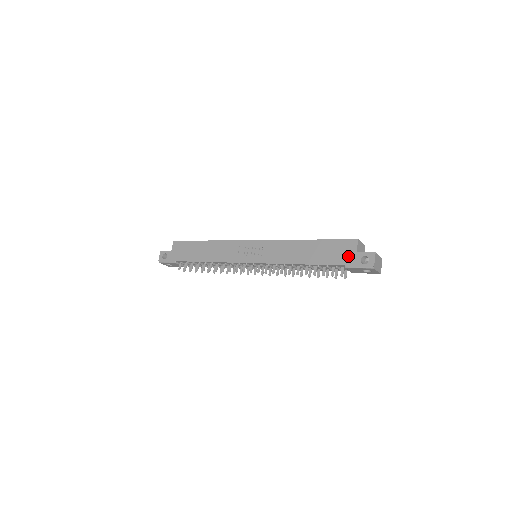
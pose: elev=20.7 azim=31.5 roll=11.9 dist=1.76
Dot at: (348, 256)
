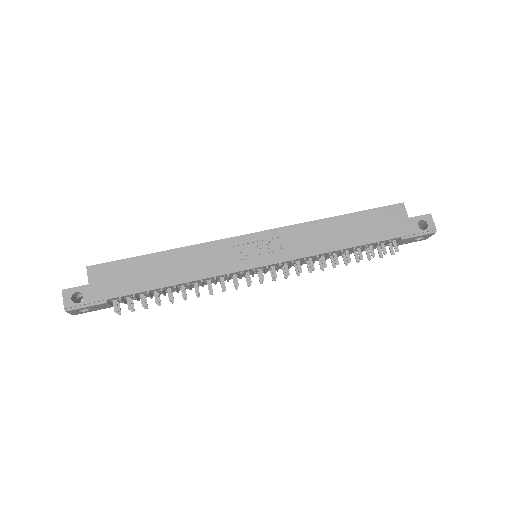
Dot at: (401, 225)
